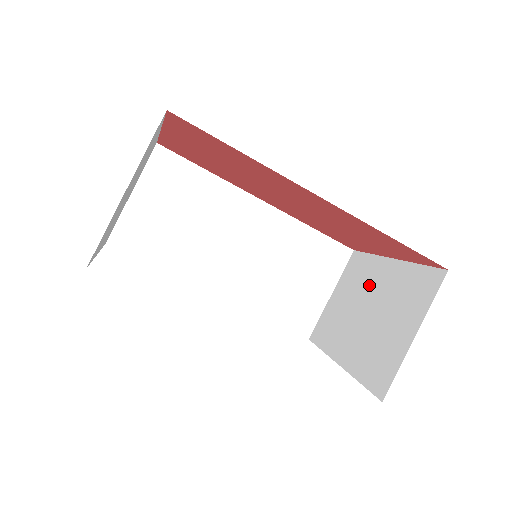
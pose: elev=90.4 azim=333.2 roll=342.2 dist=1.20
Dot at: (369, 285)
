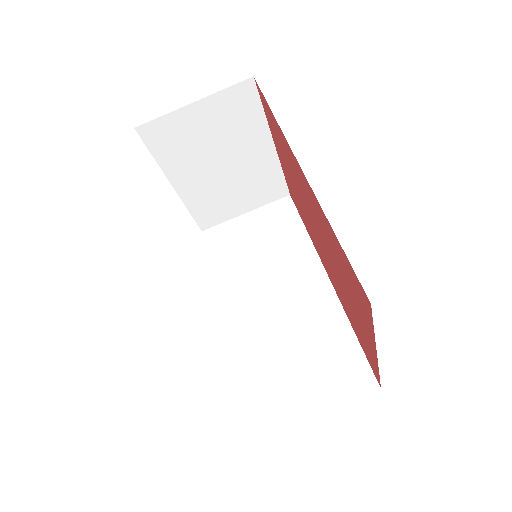
Dot at: occluded
